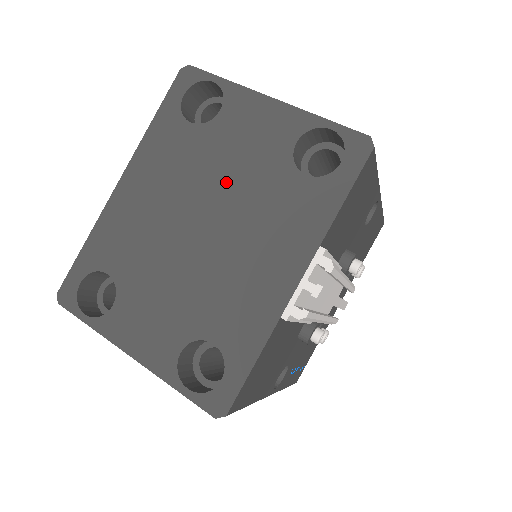
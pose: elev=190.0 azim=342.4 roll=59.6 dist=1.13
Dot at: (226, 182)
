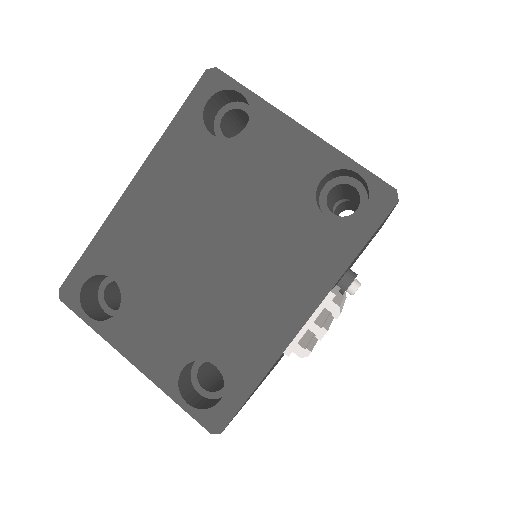
Dot at: (244, 208)
